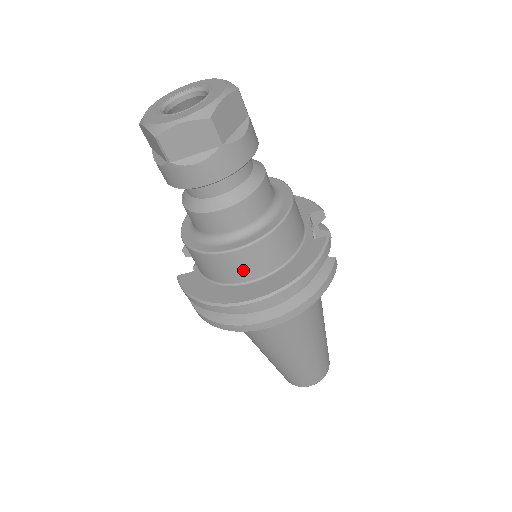
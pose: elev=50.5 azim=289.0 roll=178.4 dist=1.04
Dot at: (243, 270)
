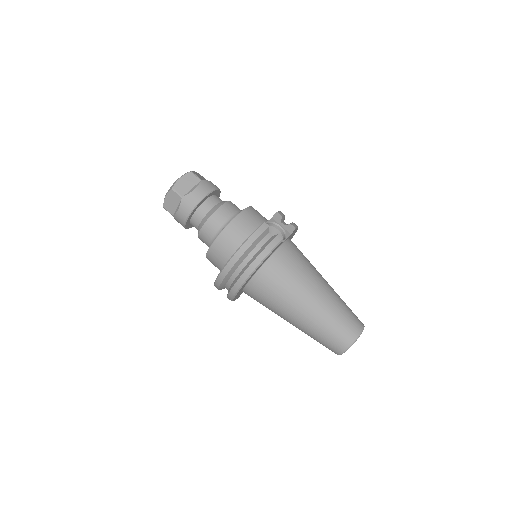
Dot at: (221, 257)
